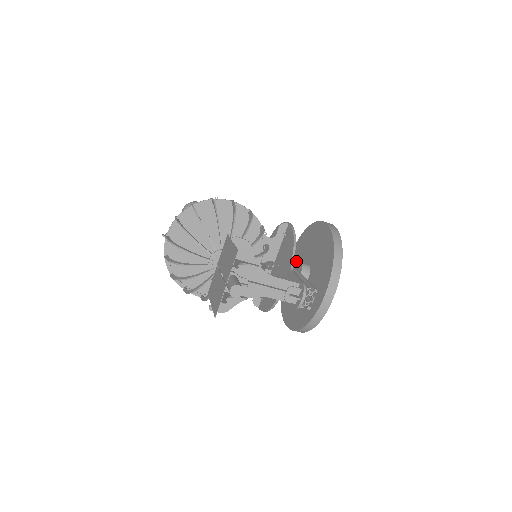
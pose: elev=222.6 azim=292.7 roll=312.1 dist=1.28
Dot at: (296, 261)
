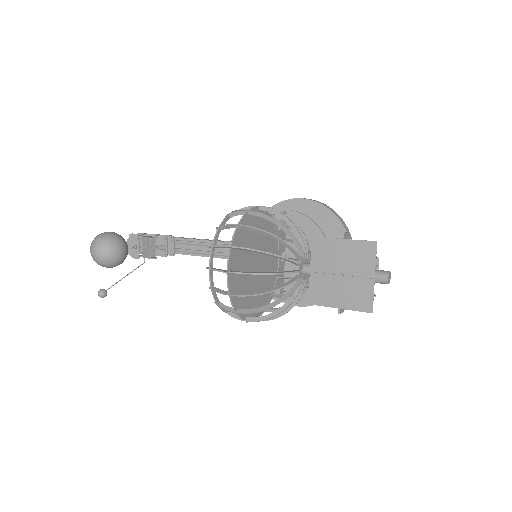
Dot at: occluded
